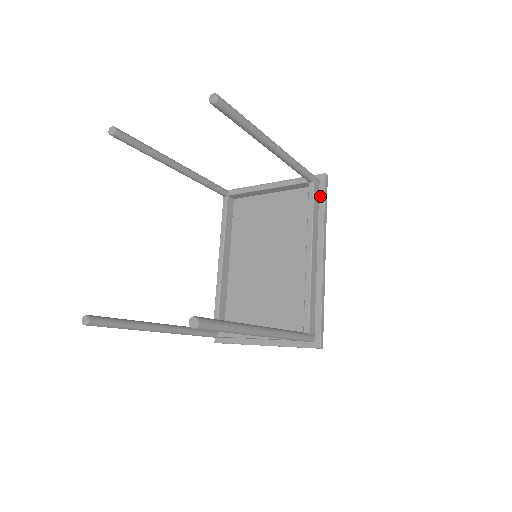
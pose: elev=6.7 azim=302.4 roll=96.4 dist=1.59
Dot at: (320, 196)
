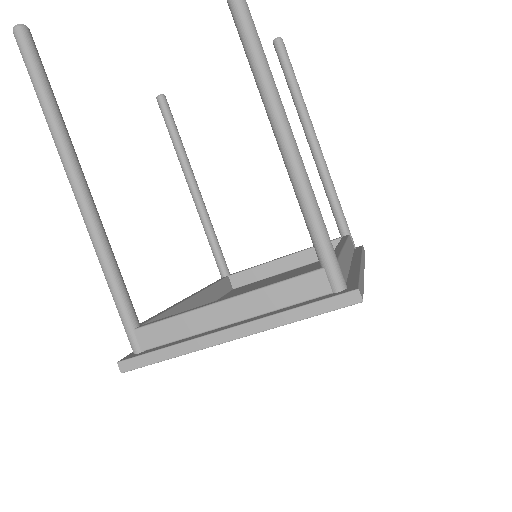
Dot at: (356, 250)
